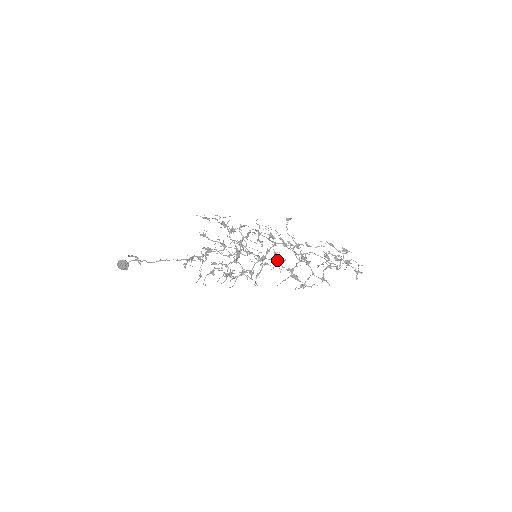
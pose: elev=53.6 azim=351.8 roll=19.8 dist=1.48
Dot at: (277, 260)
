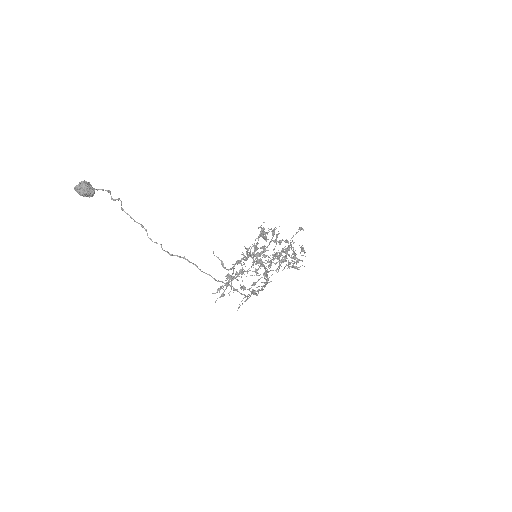
Dot at: occluded
